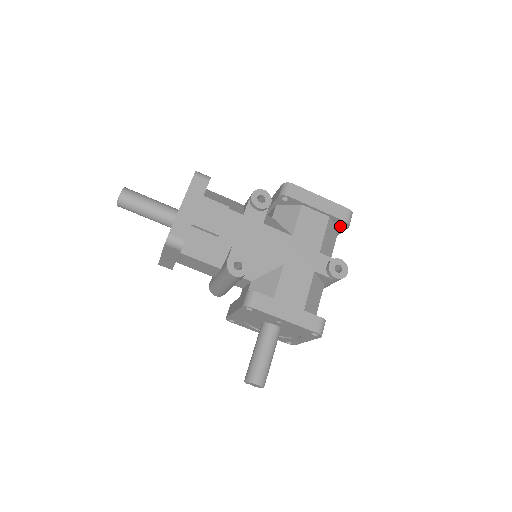
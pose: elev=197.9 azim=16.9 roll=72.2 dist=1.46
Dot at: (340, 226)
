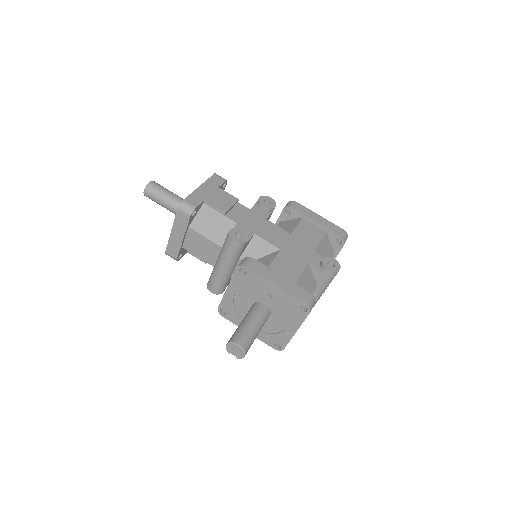
Dot at: (336, 245)
